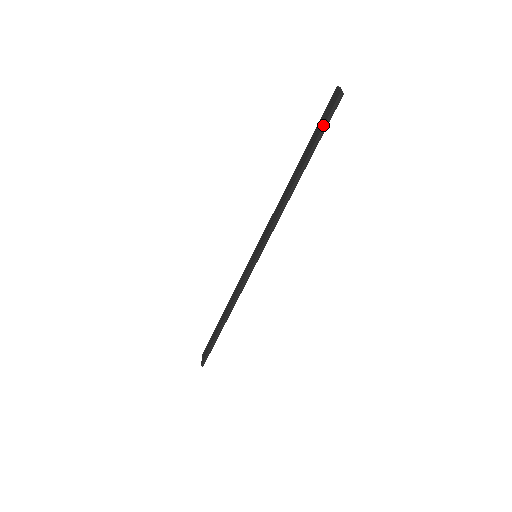
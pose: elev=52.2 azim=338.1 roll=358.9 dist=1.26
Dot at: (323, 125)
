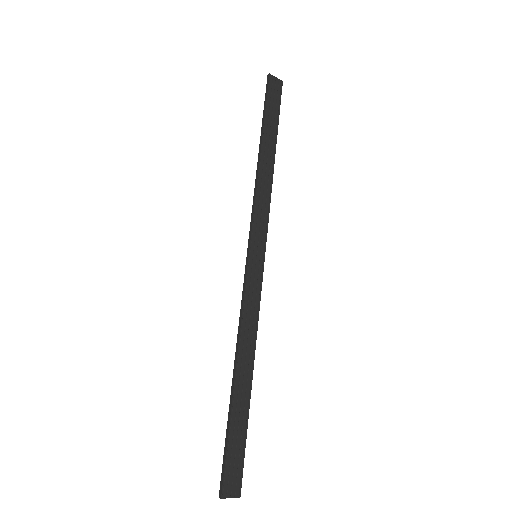
Dot at: (265, 100)
